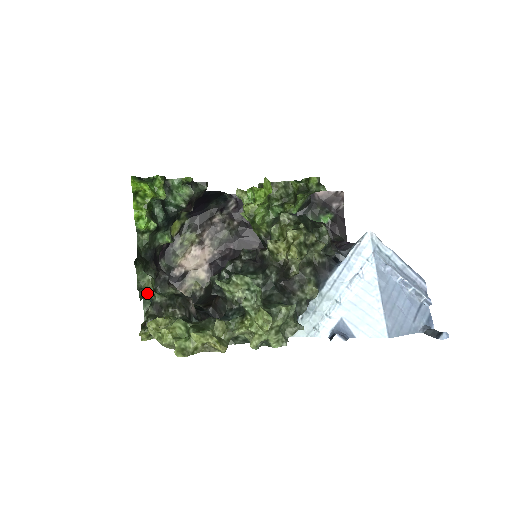
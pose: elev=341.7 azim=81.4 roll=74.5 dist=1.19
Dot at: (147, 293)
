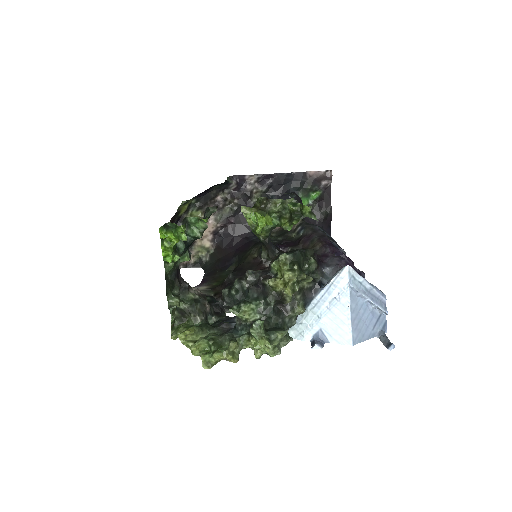
Dot at: occluded
